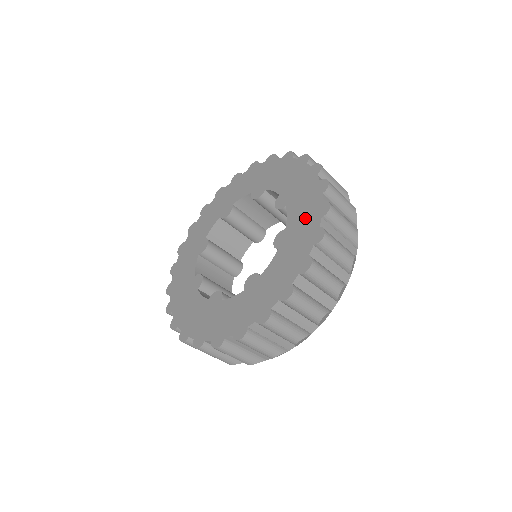
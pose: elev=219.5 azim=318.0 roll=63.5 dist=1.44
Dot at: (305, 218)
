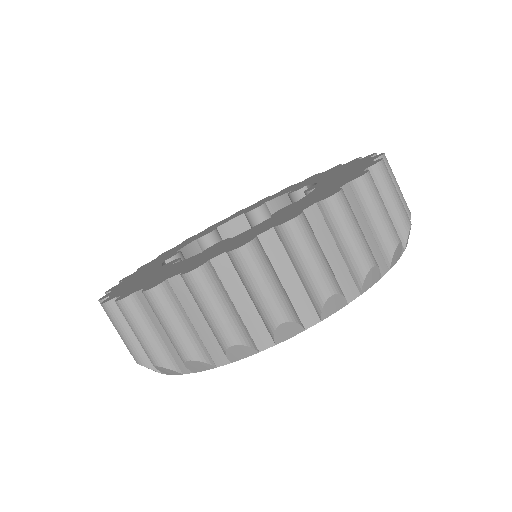
Dot at: (328, 188)
